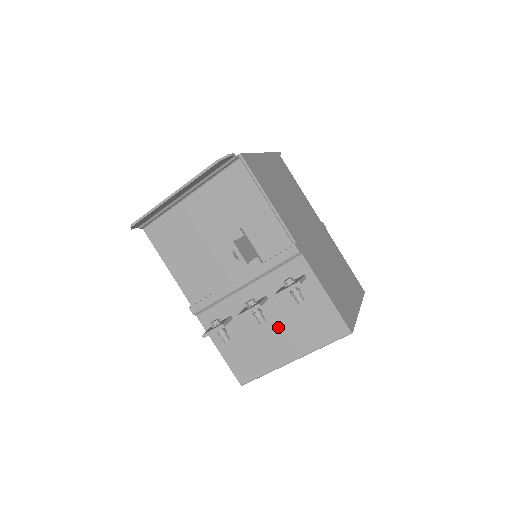
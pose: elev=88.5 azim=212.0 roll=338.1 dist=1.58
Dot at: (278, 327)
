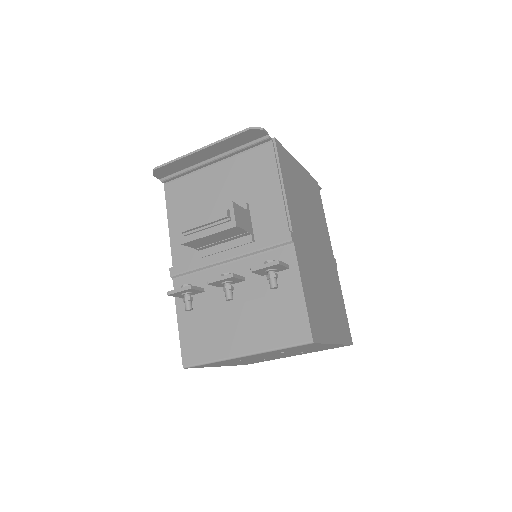
Dot at: (243, 313)
